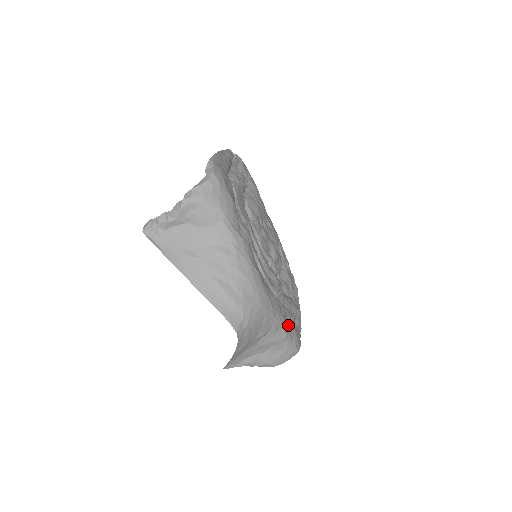
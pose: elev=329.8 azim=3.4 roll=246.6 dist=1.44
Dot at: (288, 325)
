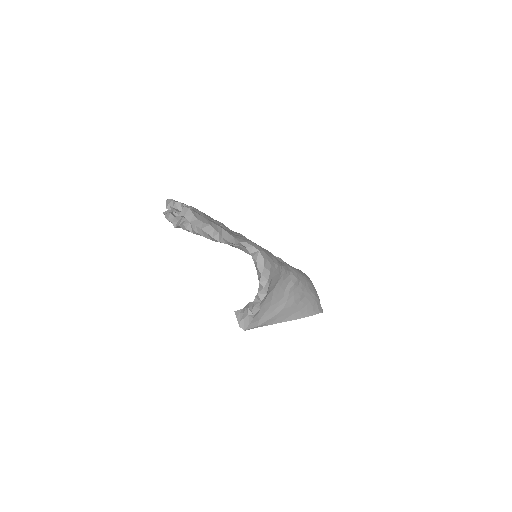
Dot at: occluded
